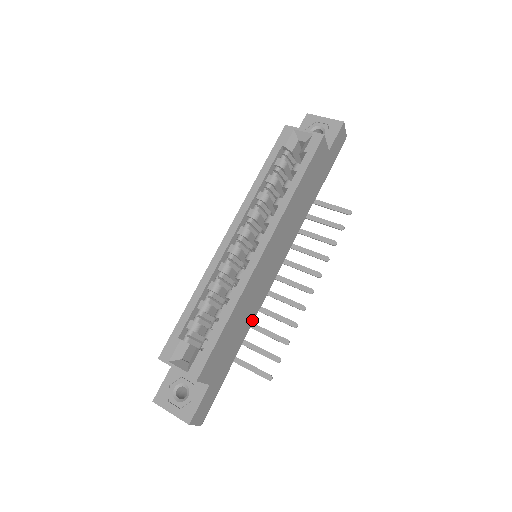
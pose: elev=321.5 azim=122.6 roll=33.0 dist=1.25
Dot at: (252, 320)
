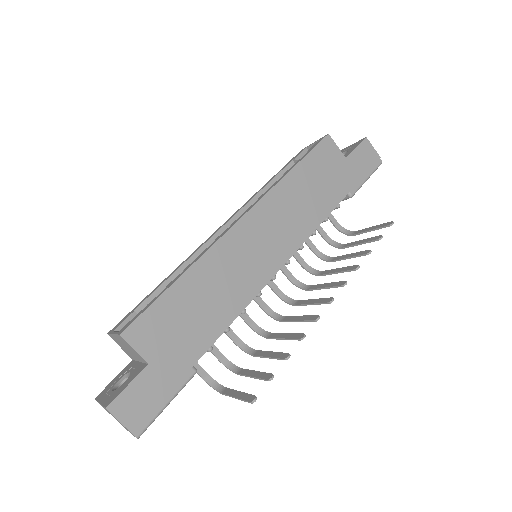
Dot at: (234, 314)
